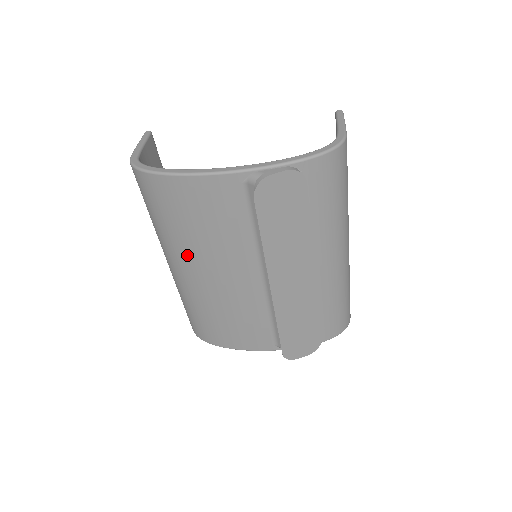
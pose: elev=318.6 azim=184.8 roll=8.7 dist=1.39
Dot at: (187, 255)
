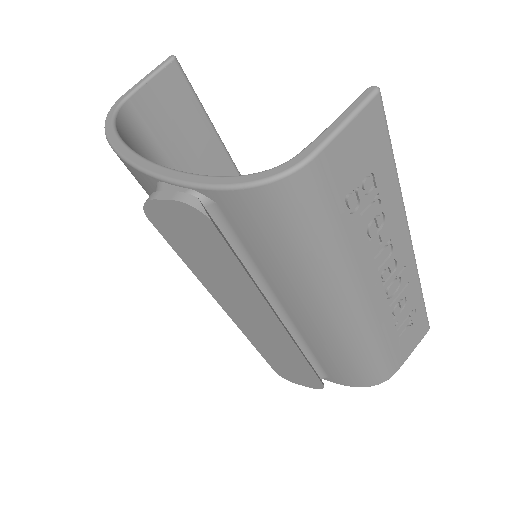
Dot at: occluded
